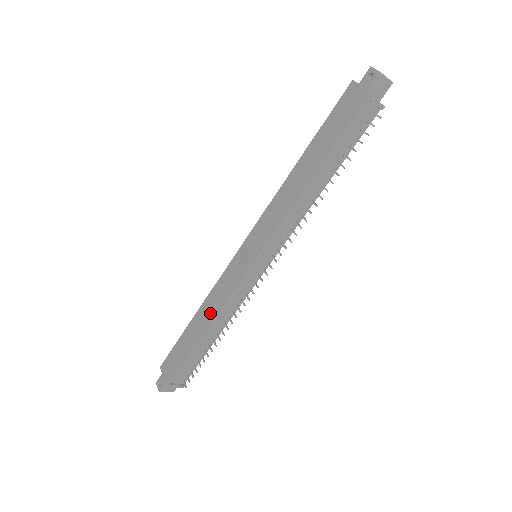
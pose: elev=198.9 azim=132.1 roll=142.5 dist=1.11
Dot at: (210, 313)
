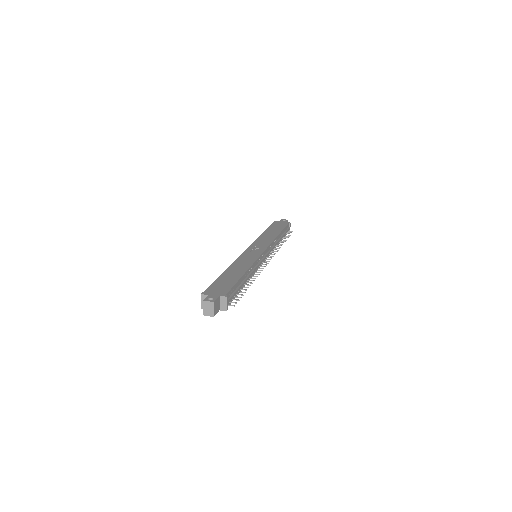
Dot at: (243, 266)
